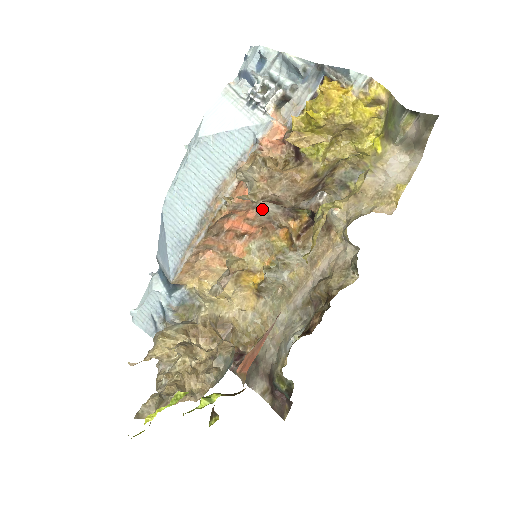
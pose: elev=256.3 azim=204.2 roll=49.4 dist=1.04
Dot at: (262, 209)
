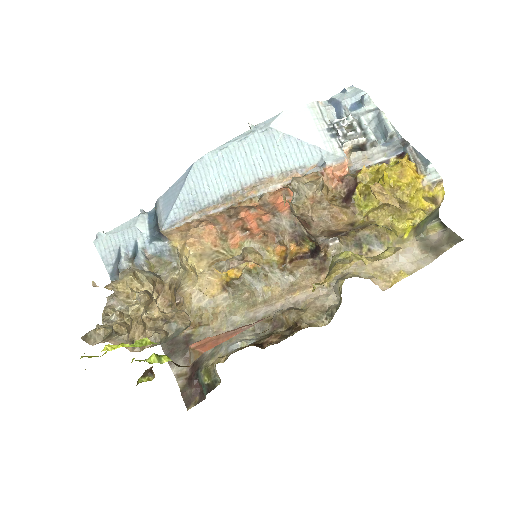
Dot at: (277, 219)
